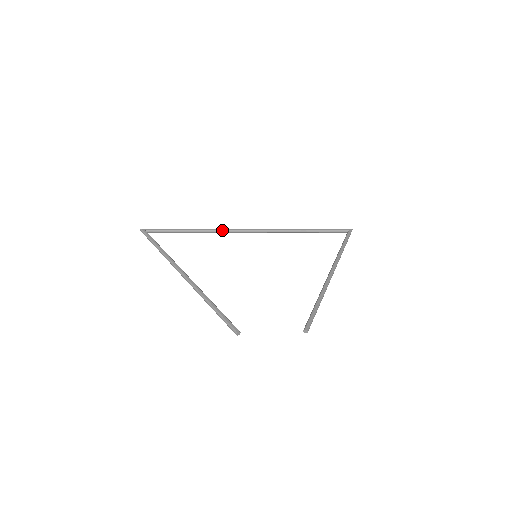
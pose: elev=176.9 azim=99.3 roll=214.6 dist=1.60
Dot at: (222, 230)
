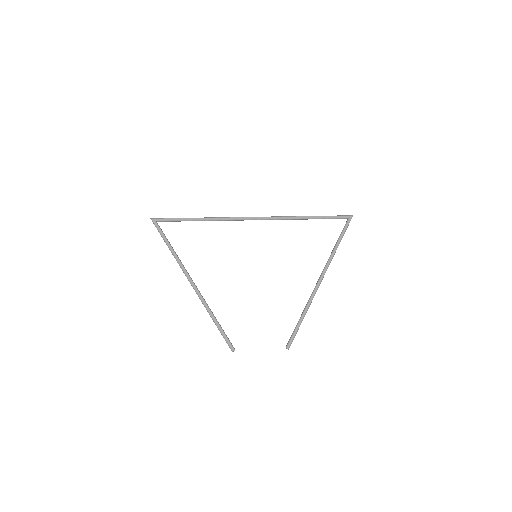
Dot at: (227, 219)
